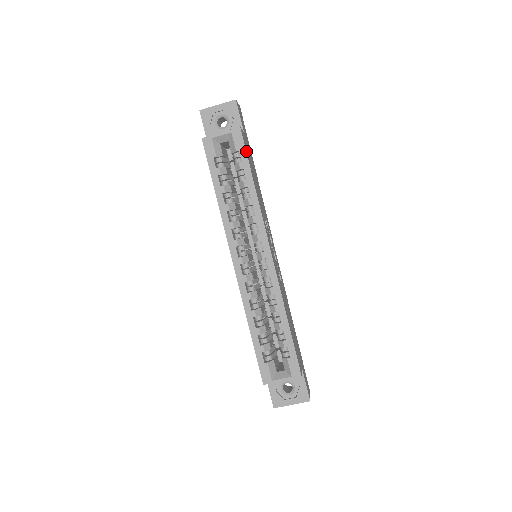
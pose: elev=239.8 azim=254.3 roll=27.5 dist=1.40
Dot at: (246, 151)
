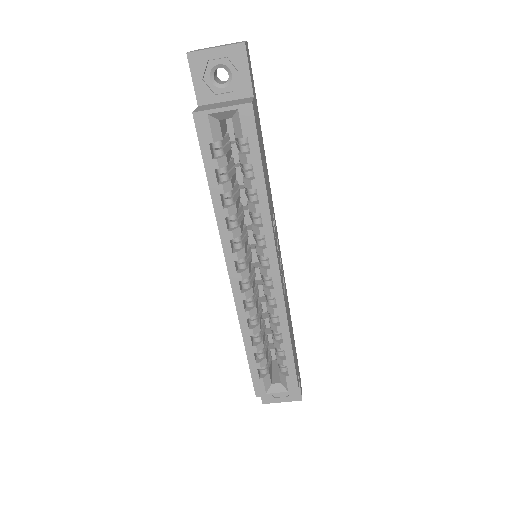
Dot at: (258, 138)
